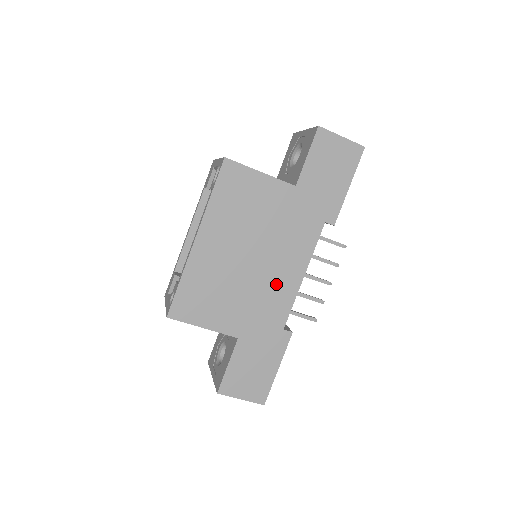
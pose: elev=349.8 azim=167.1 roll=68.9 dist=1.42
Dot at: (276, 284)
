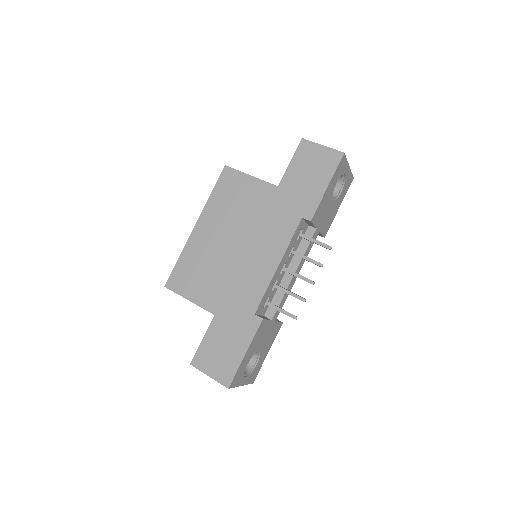
Dot at: (253, 270)
